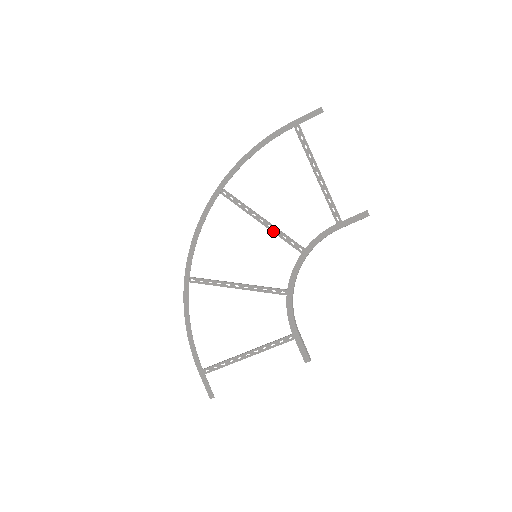
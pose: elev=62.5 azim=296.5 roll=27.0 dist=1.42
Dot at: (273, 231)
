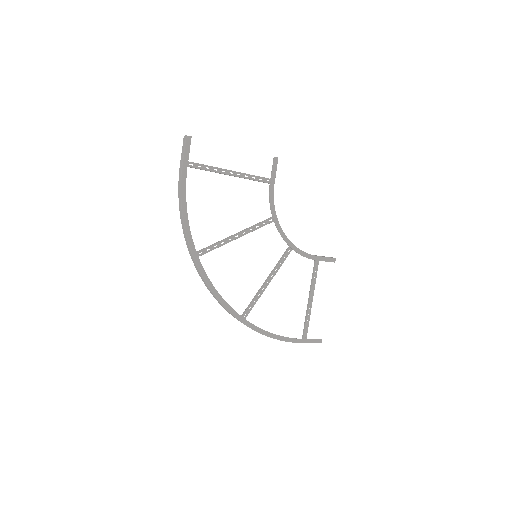
Dot at: (249, 232)
